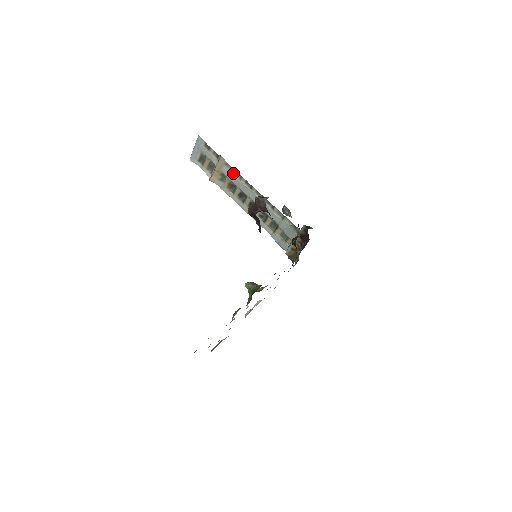
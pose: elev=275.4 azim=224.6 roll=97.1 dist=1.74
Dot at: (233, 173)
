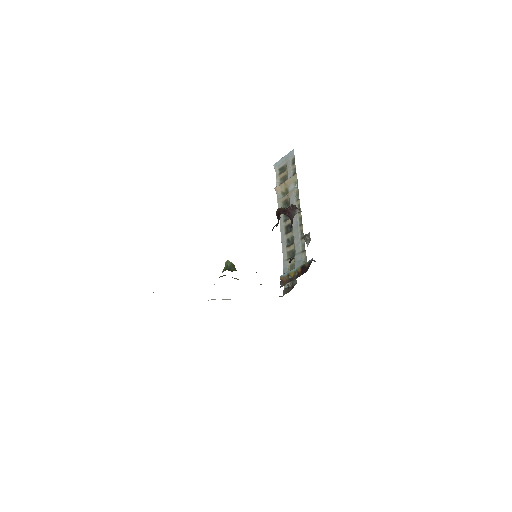
Dot at: (295, 192)
